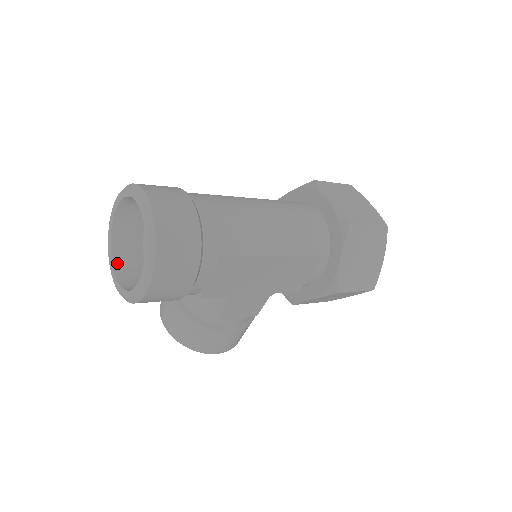
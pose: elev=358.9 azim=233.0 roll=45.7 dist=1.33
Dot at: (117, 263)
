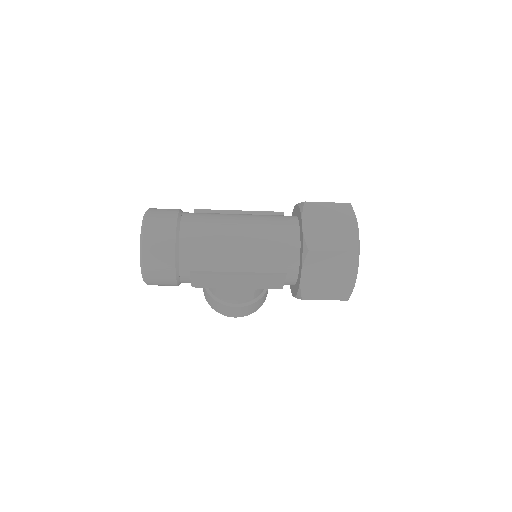
Dot at: occluded
